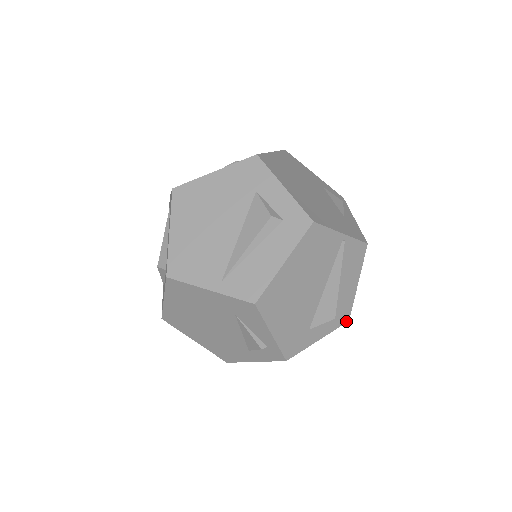
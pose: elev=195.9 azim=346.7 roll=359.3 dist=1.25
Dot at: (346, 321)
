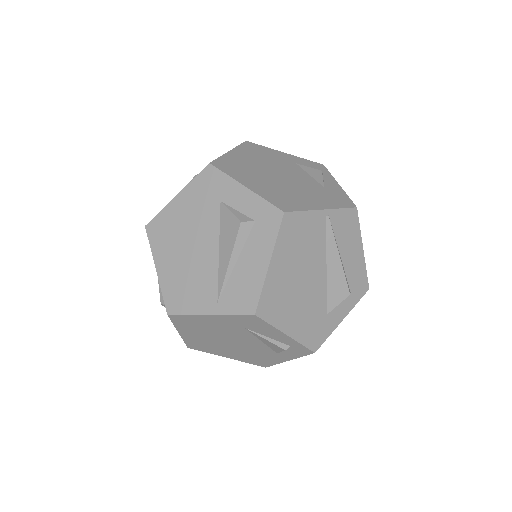
Dot at: (366, 290)
